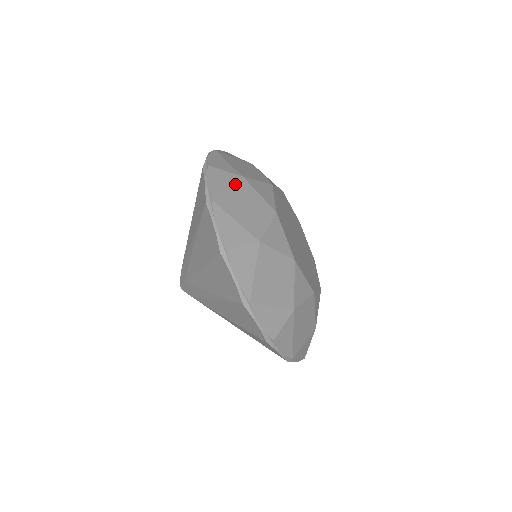
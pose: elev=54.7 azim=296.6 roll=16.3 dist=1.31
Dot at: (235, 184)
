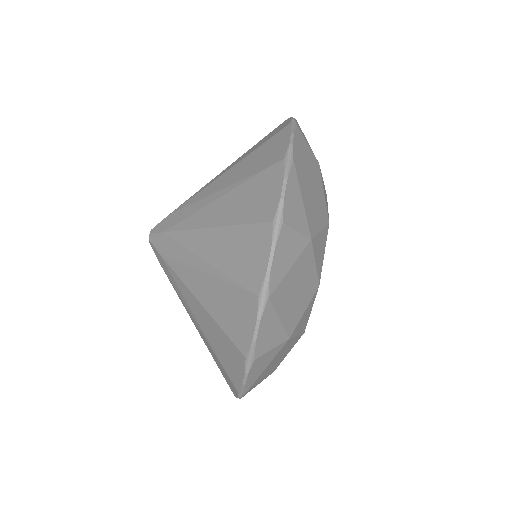
Dot at: (313, 164)
